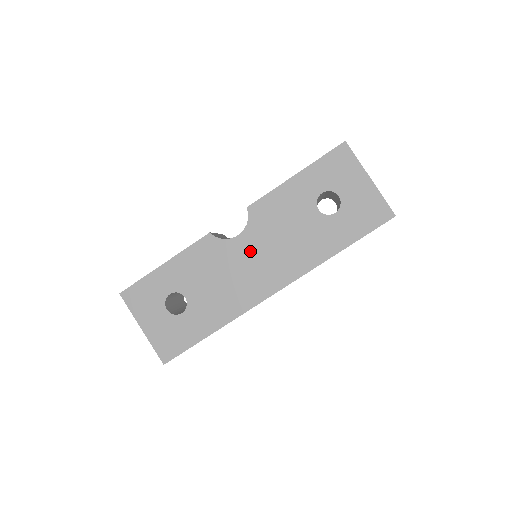
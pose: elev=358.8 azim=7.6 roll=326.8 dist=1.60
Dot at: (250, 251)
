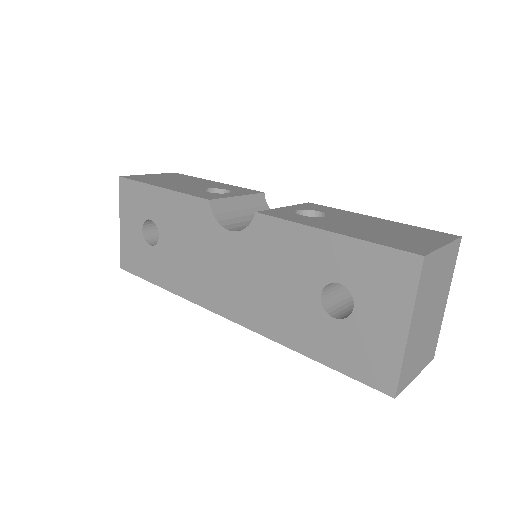
Dot at: (230, 258)
